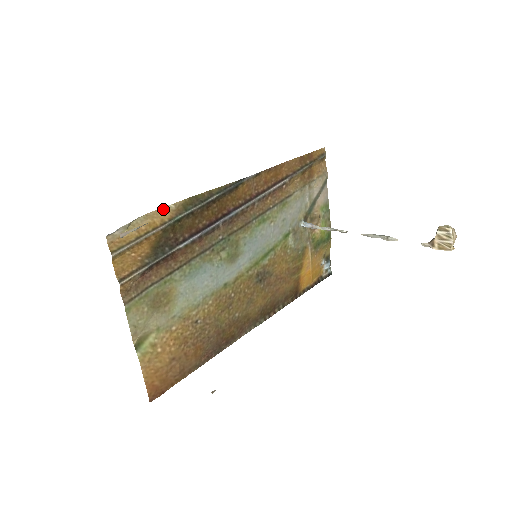
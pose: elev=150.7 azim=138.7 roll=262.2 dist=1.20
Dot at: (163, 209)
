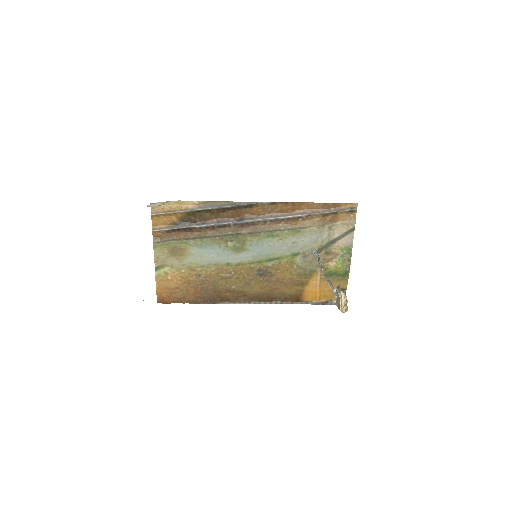
Dot at: (190, 201)
